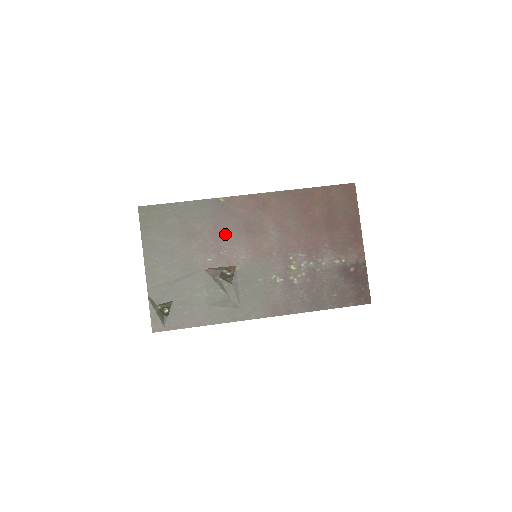
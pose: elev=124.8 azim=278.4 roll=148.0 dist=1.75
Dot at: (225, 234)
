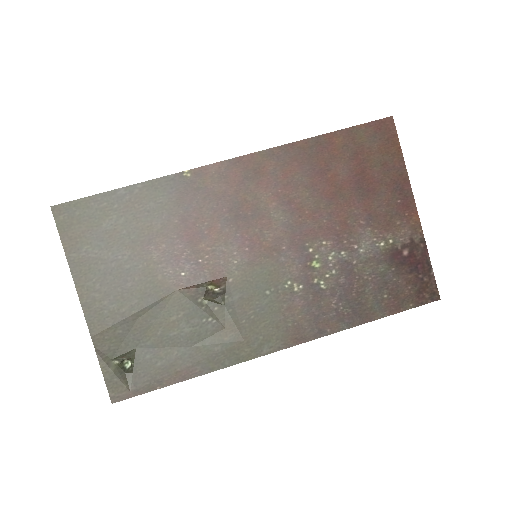
Dot at: (201, 229)
